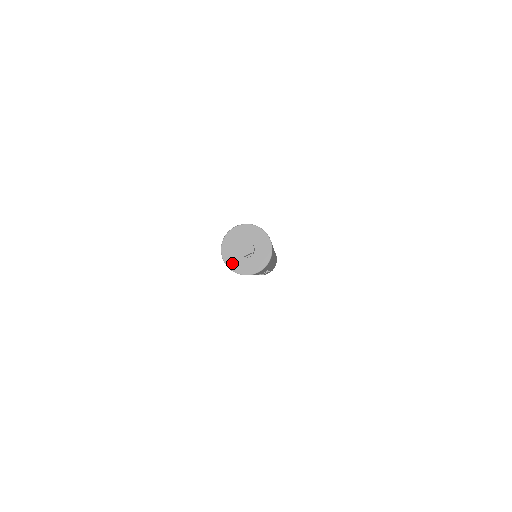
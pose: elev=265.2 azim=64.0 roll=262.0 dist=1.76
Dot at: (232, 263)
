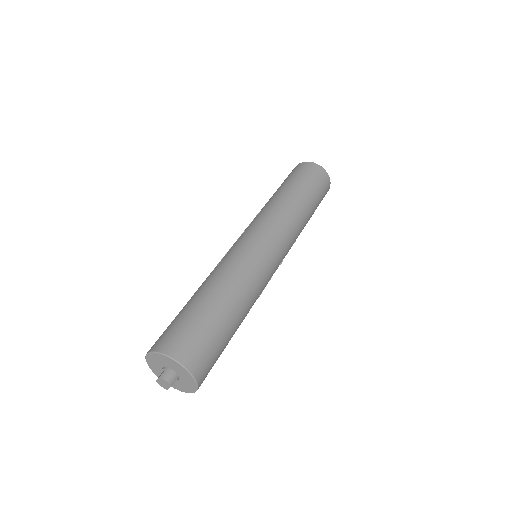
Dot at: occluded
